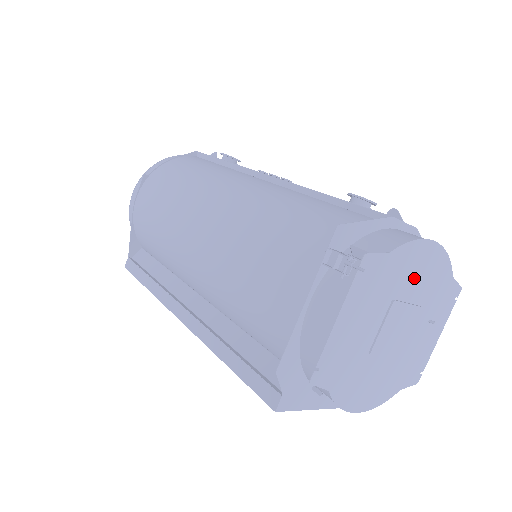
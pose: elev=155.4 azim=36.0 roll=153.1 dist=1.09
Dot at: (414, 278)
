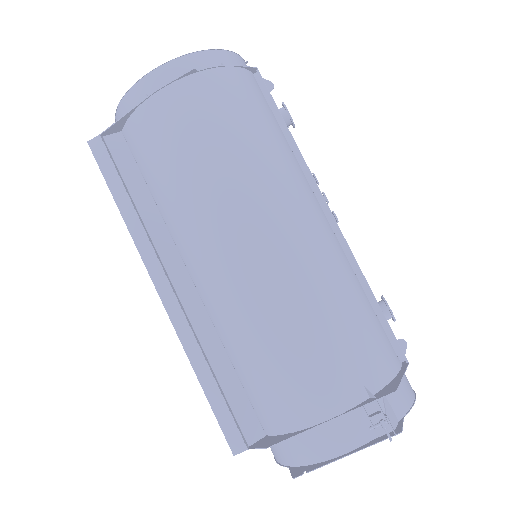
Dot at: occluded
